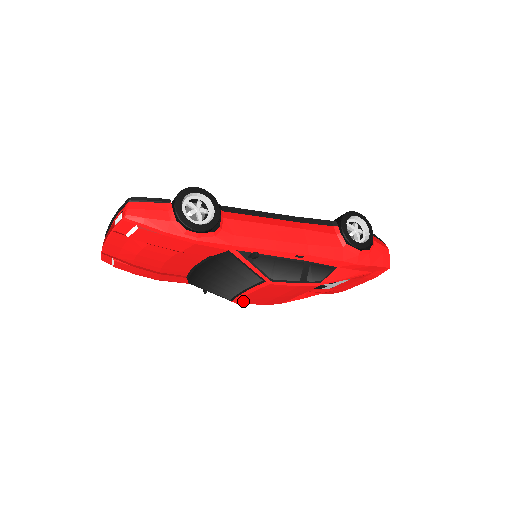
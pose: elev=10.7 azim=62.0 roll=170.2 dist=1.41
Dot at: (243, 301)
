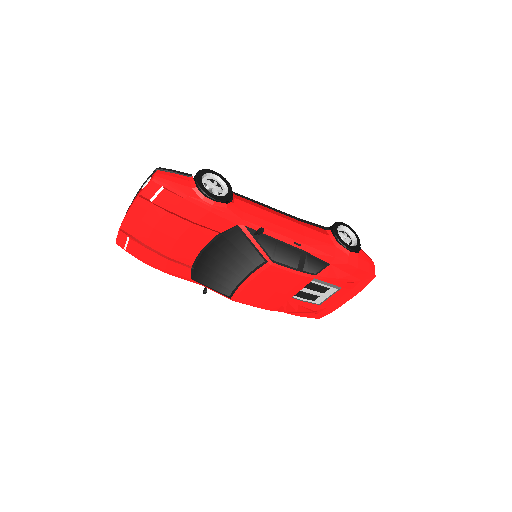
Dot at: (242, 297)
